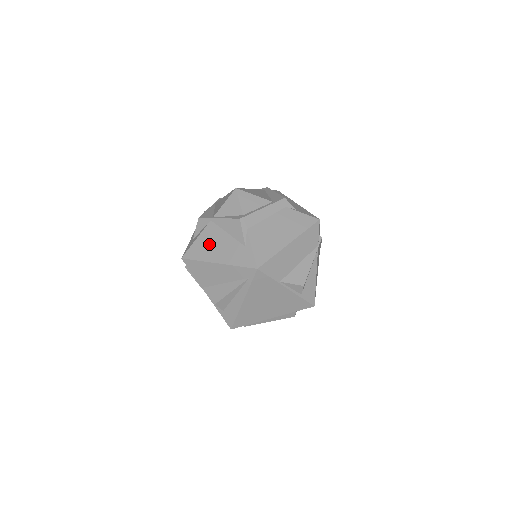
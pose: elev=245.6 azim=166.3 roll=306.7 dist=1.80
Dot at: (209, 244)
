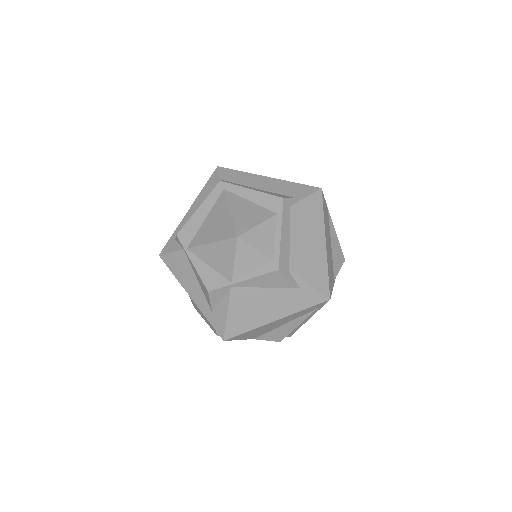
Dot at: (250, 310)
